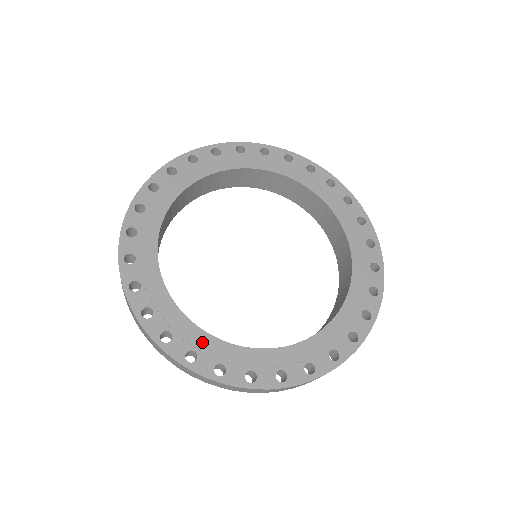
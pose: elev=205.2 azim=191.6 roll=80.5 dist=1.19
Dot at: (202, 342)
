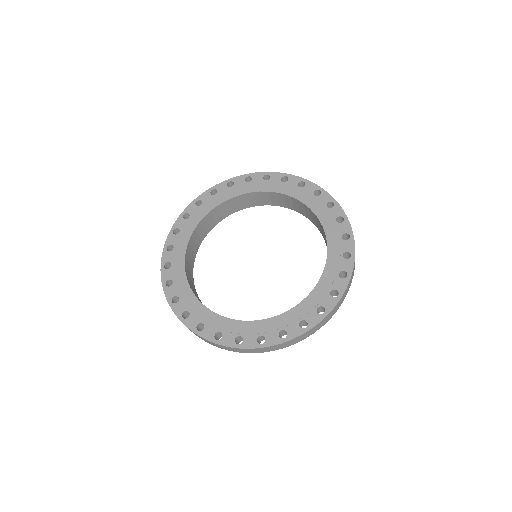
Dot at: (280, 322)
